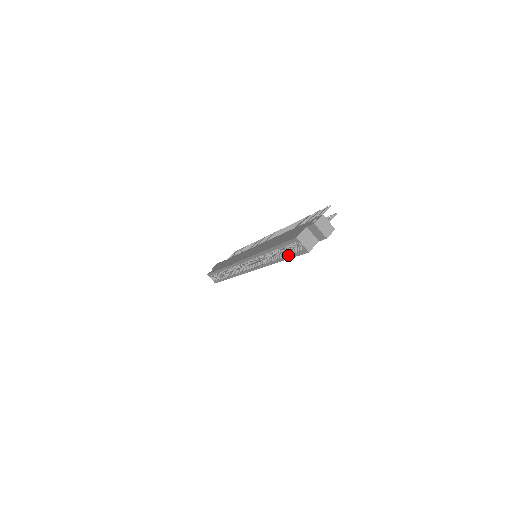
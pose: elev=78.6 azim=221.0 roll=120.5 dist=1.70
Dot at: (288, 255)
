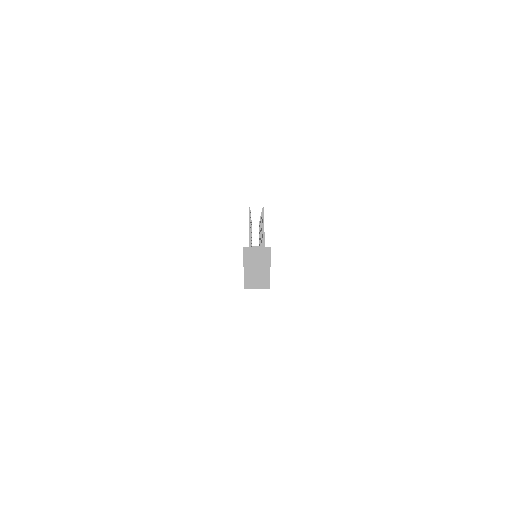
Dot at: occluded
